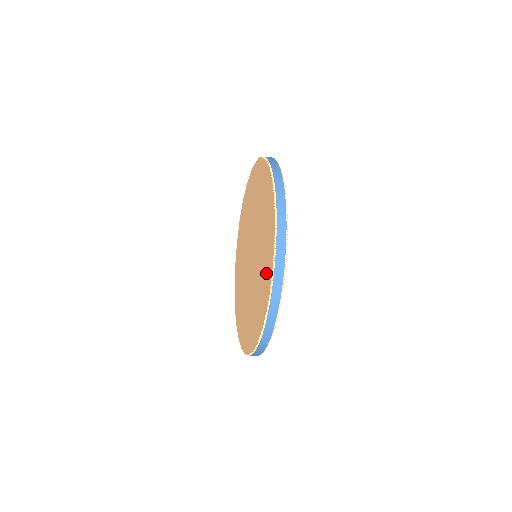
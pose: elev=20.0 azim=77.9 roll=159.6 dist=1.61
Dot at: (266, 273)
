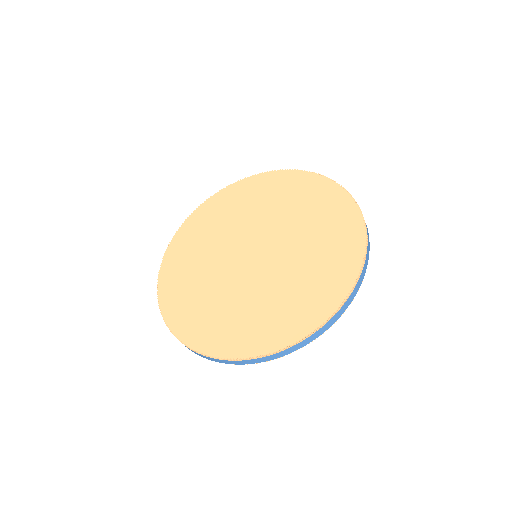
Dot at: (340, 224)
